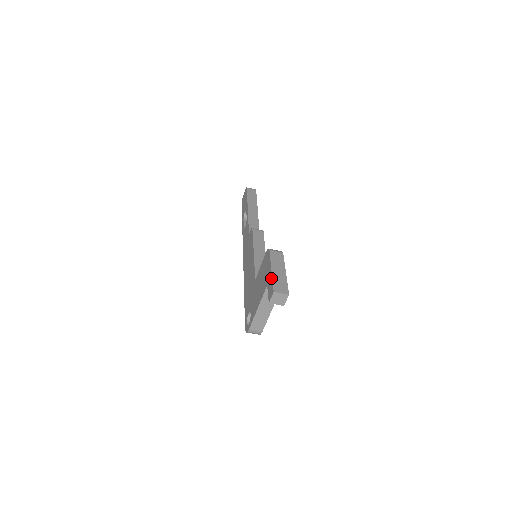
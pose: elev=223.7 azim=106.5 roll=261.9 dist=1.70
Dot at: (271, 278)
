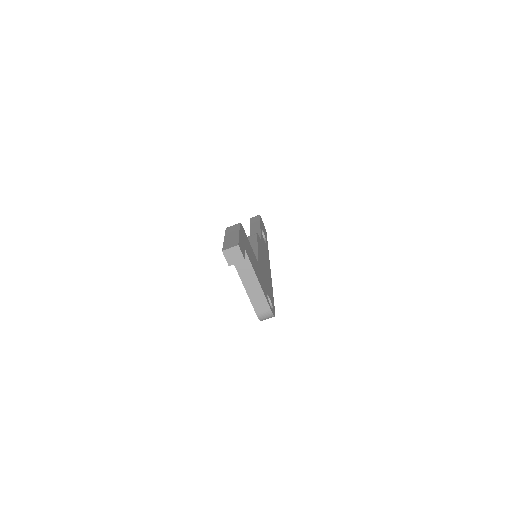
Dot at: occluded
